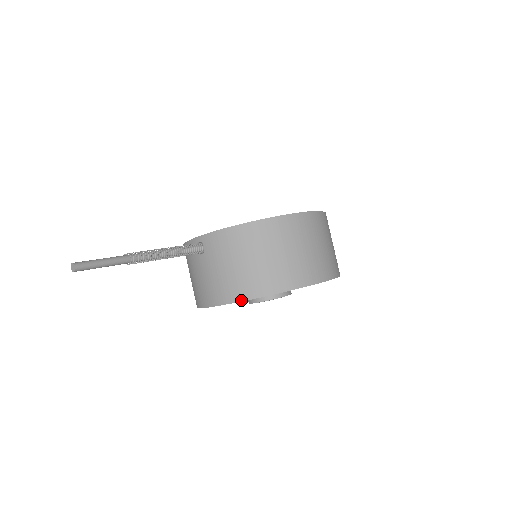
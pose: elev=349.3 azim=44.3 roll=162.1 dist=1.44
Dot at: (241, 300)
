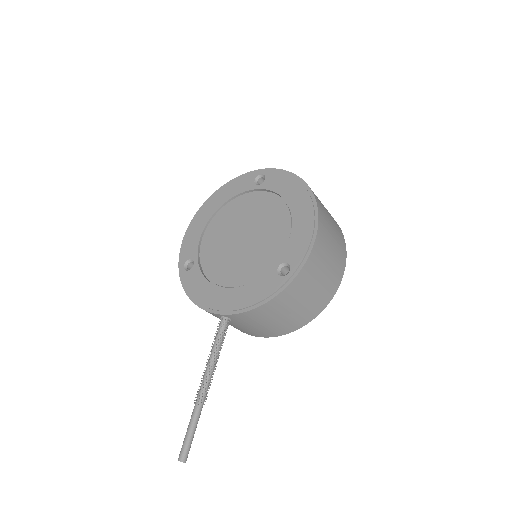
Dot at: occluded
